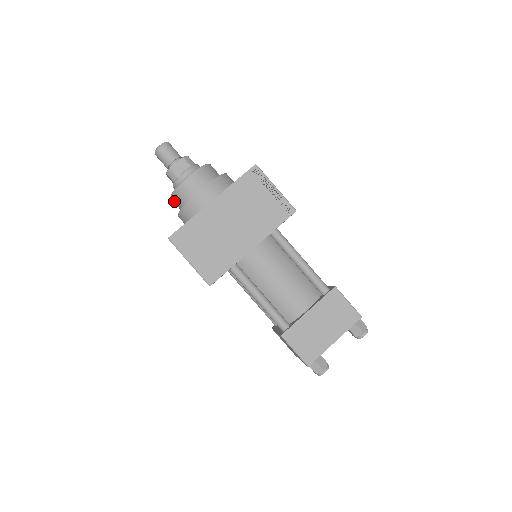
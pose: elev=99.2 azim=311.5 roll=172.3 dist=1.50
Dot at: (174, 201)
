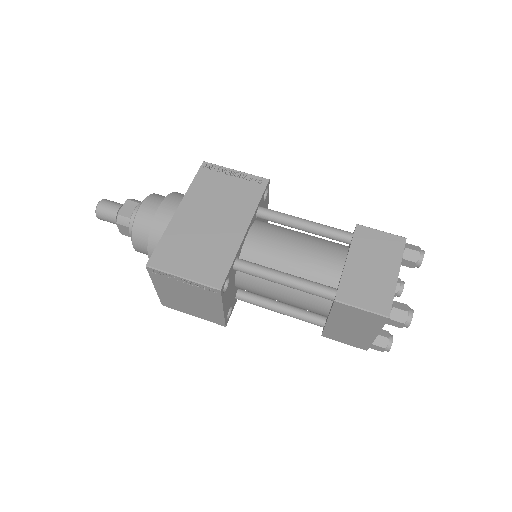
Dot at: (138, 245)
